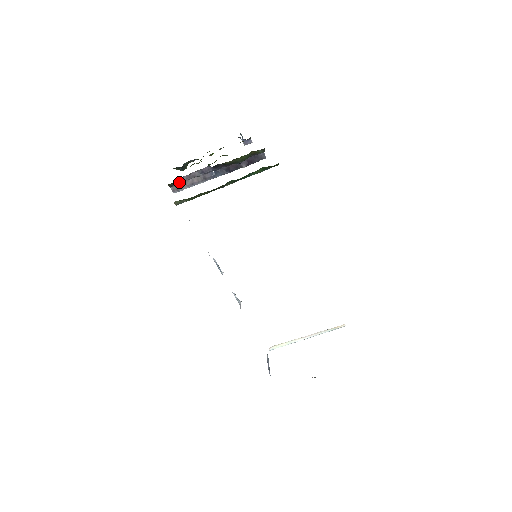
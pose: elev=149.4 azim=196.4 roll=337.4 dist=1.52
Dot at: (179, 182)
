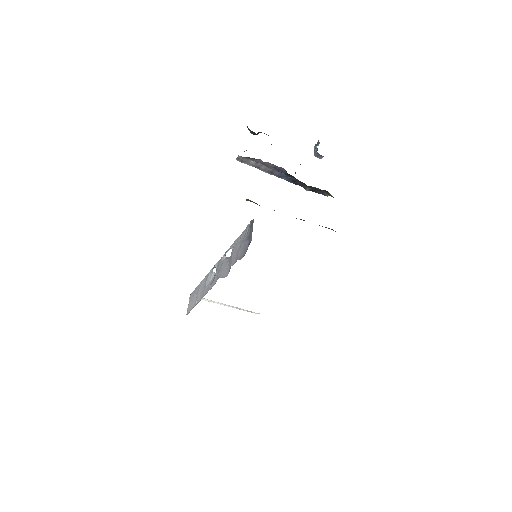
Dot at: (250, 158)
